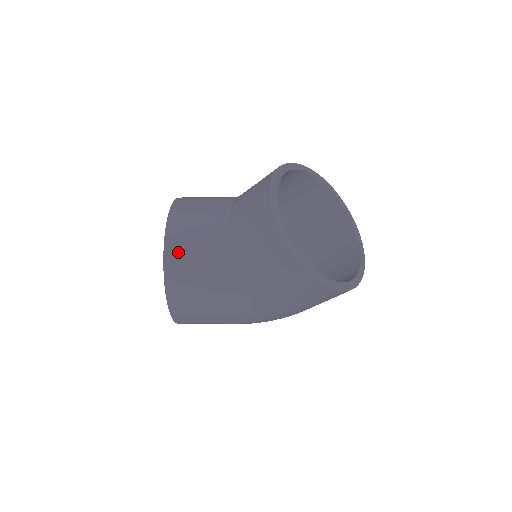
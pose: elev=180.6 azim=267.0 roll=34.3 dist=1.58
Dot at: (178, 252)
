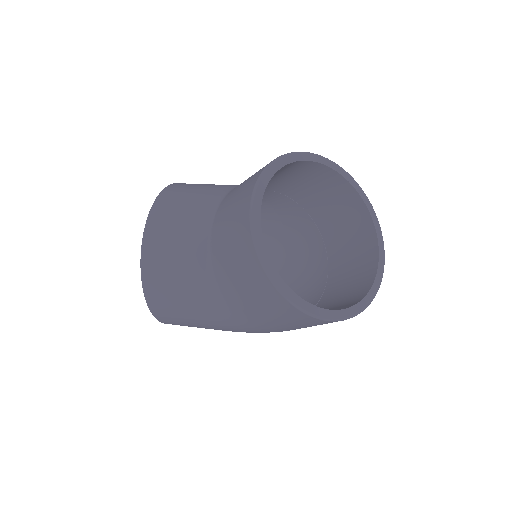
Dot at: (155, 258)
